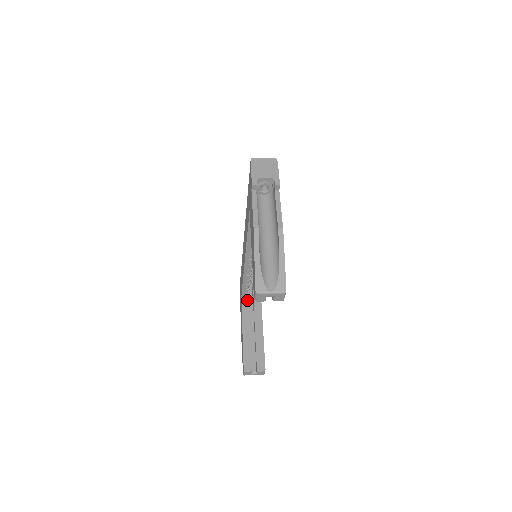
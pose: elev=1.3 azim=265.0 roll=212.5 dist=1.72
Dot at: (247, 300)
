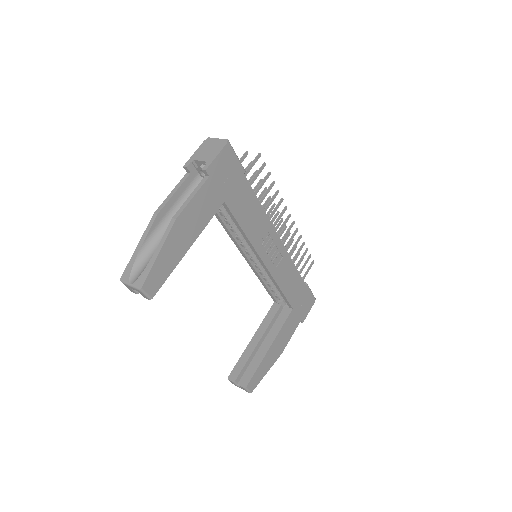
Dot at: (277, 307)
